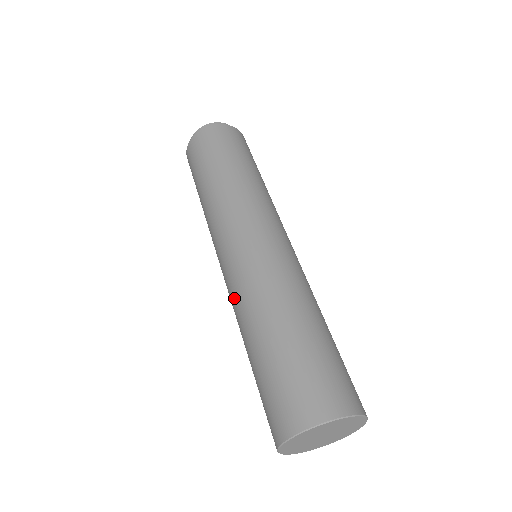
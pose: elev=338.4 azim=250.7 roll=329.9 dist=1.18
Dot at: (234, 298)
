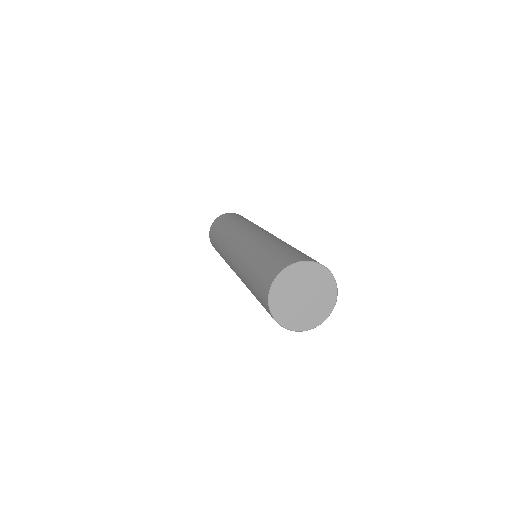
Dot at: (239, 256)
